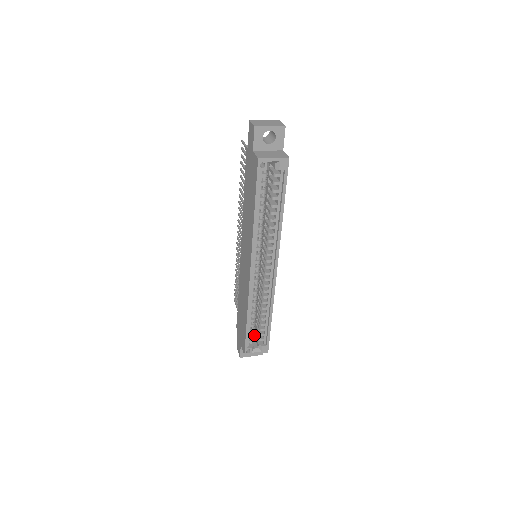
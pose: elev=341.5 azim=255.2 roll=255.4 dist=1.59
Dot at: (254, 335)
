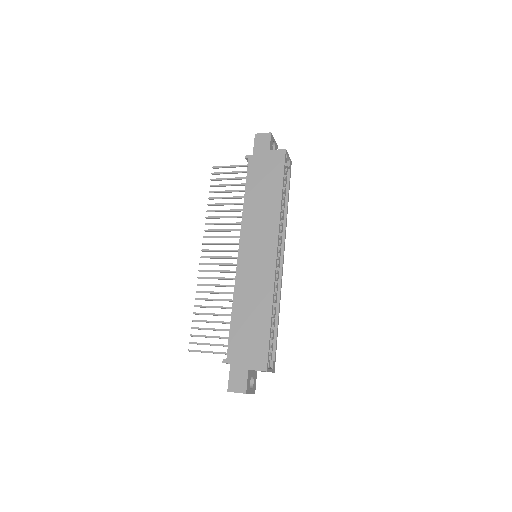
Dot at: occluded
